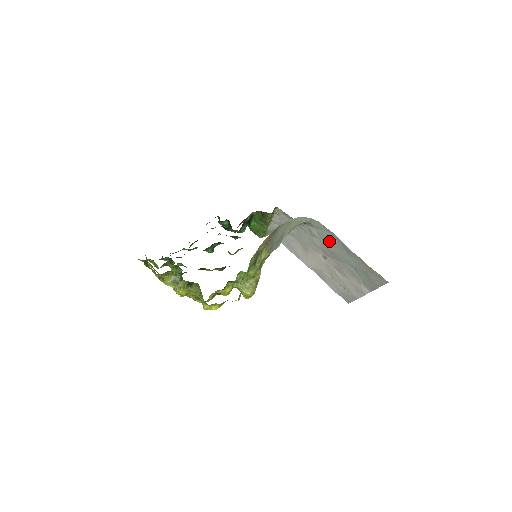
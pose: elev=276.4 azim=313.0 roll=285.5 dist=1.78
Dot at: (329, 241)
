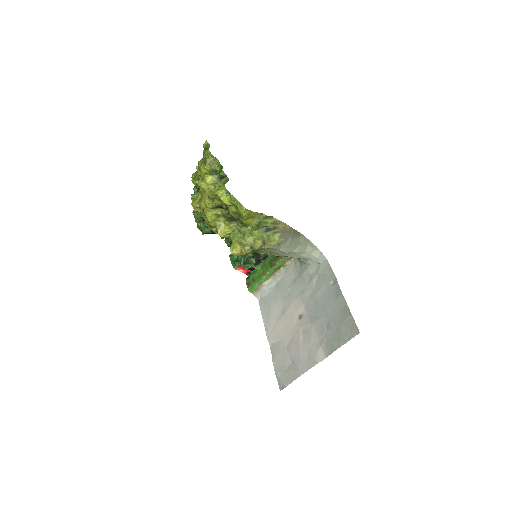
Dot at: (324, 287)
